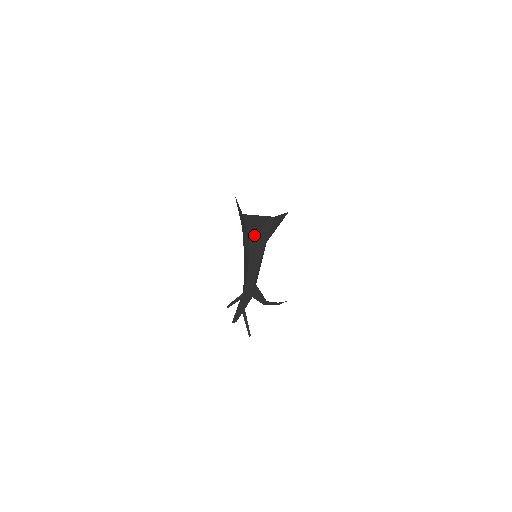
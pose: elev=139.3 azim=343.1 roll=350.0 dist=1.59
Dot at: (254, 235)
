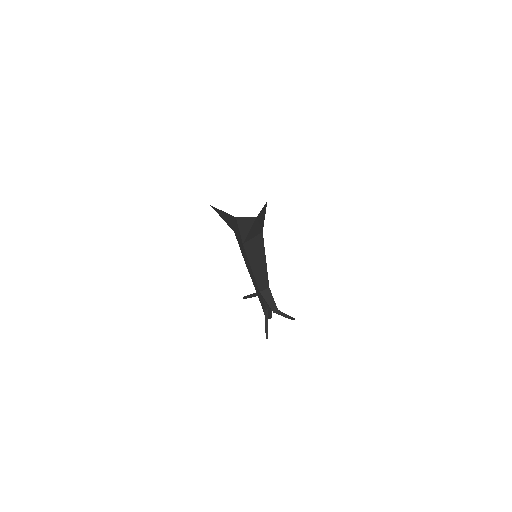
Dot at: (235, 231)
